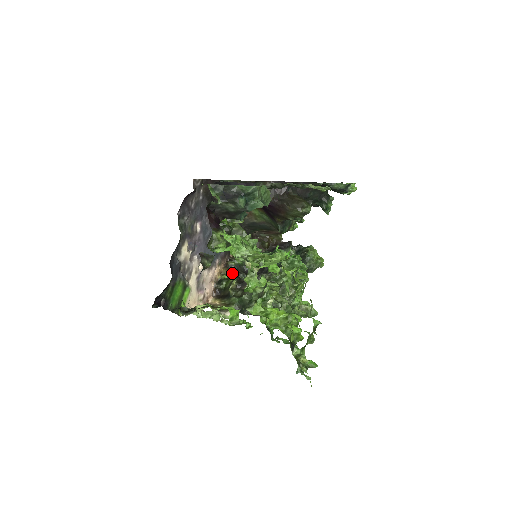
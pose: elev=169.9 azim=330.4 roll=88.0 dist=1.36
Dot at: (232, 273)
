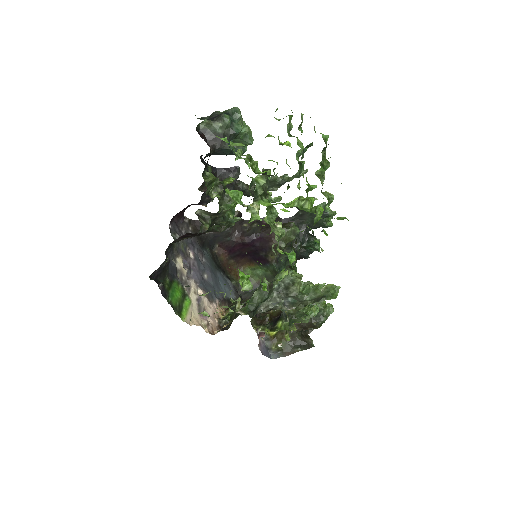
Dot at: occluded
